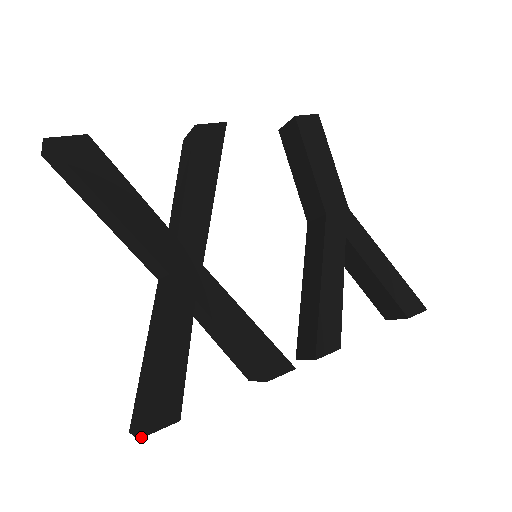
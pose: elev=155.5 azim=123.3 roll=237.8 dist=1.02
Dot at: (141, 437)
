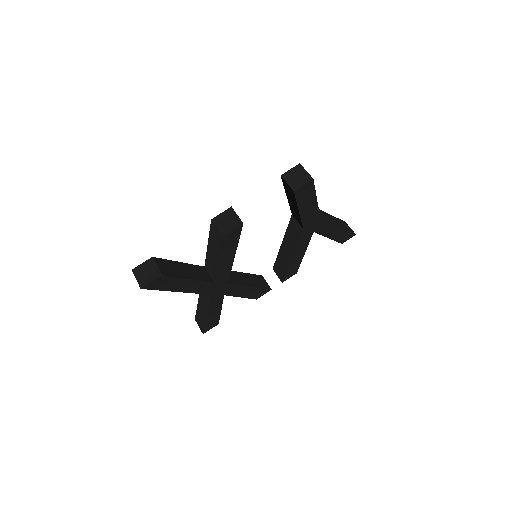
Dot at: occluded
